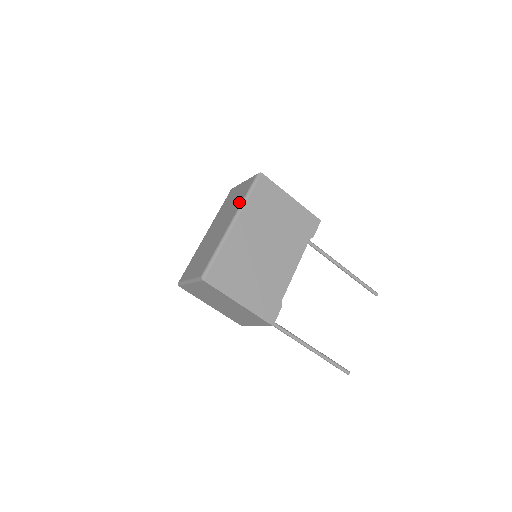
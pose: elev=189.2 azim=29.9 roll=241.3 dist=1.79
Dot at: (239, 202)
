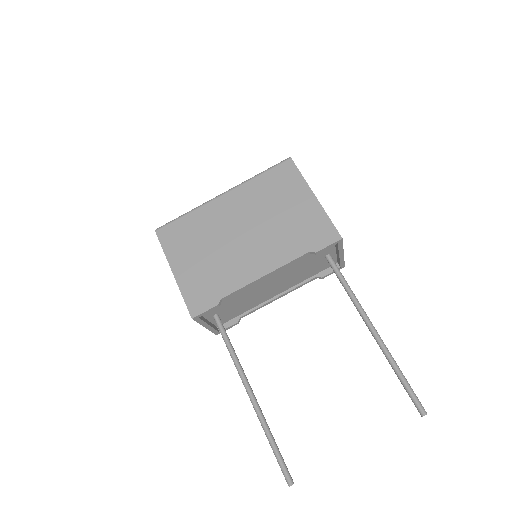
Dot at: occluded
